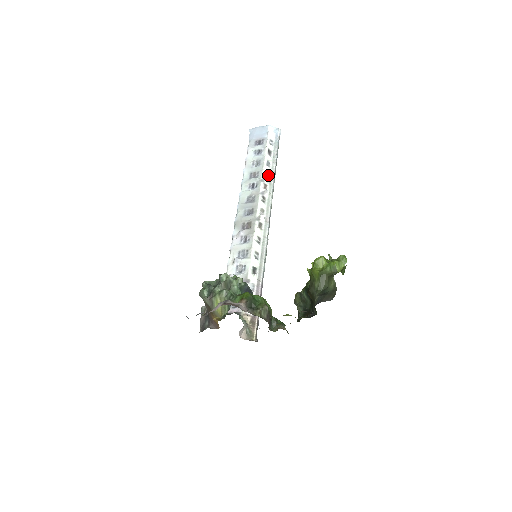
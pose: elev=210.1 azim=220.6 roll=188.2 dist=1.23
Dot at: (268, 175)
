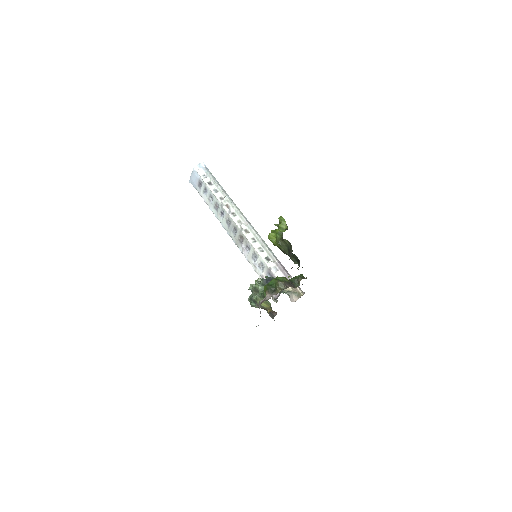
Dot at: (222, 197)
